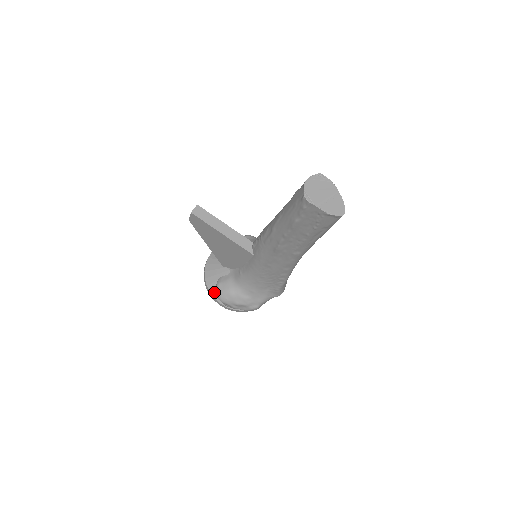
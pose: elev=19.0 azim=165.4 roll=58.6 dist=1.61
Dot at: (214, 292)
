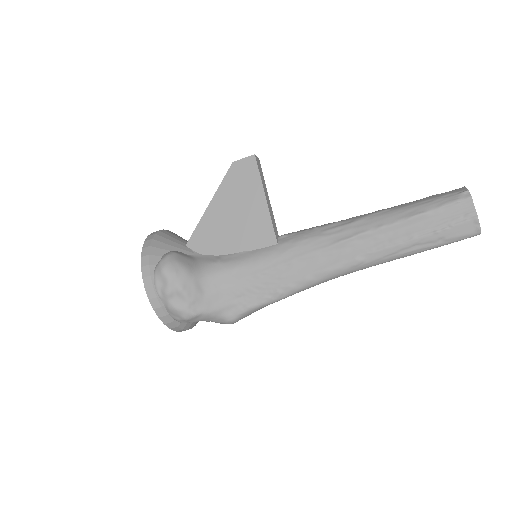
Dot at: (155, 258)
